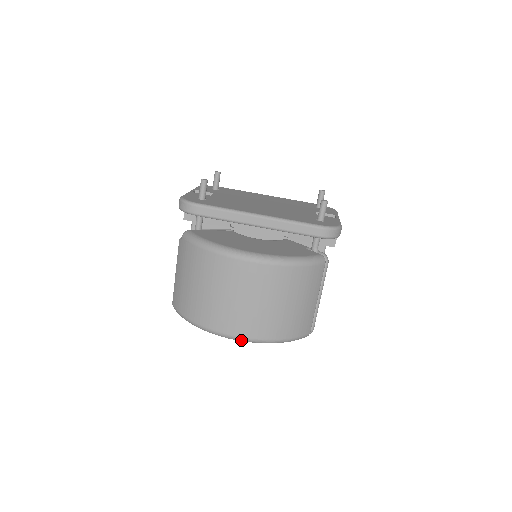
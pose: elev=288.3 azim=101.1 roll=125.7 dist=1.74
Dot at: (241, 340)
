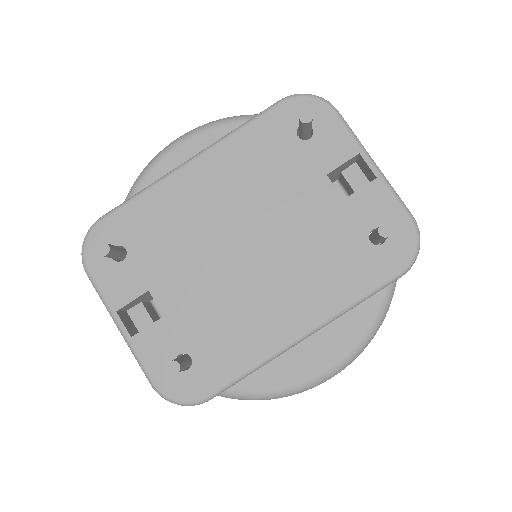
Dot at: occluded
